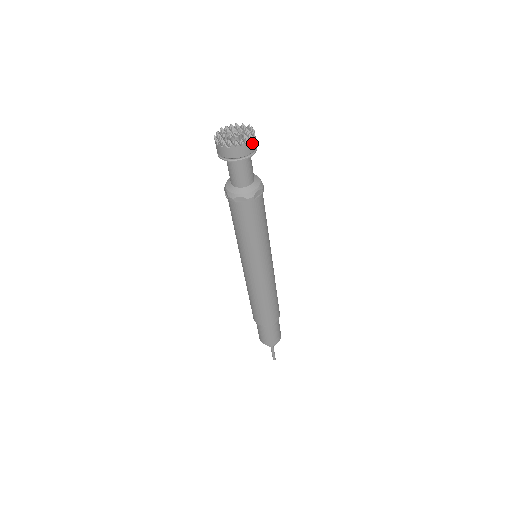
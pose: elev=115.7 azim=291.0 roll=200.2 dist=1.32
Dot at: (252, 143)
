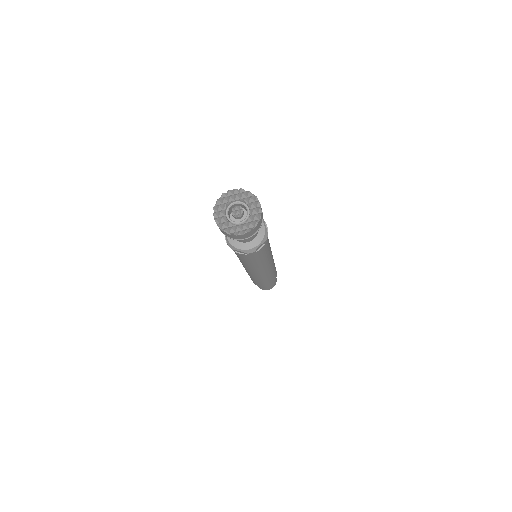
Dot at: (256, 227)
